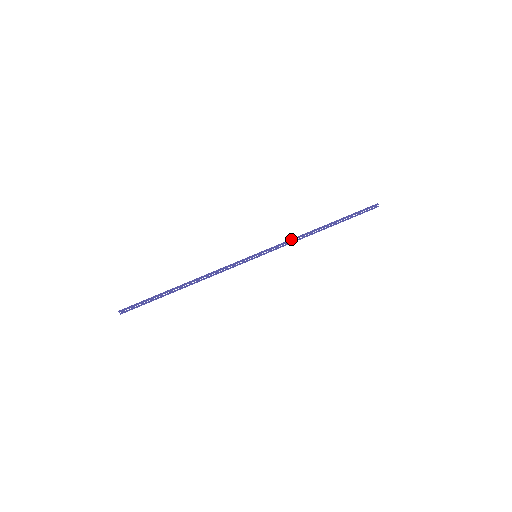
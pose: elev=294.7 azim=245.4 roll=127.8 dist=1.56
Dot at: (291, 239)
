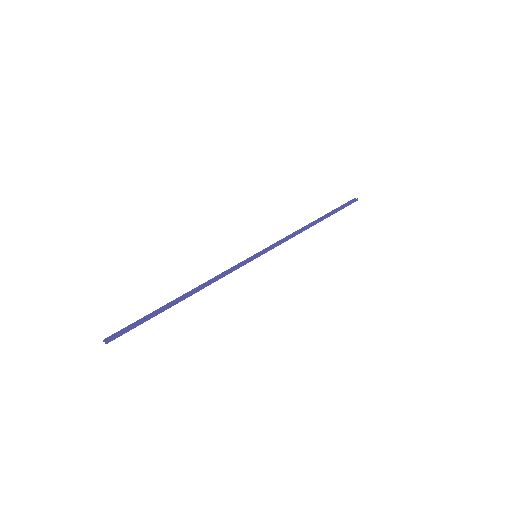
Dot at: (286, 237)
